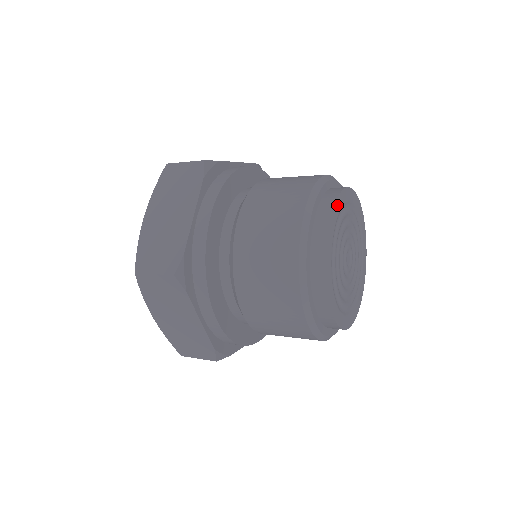
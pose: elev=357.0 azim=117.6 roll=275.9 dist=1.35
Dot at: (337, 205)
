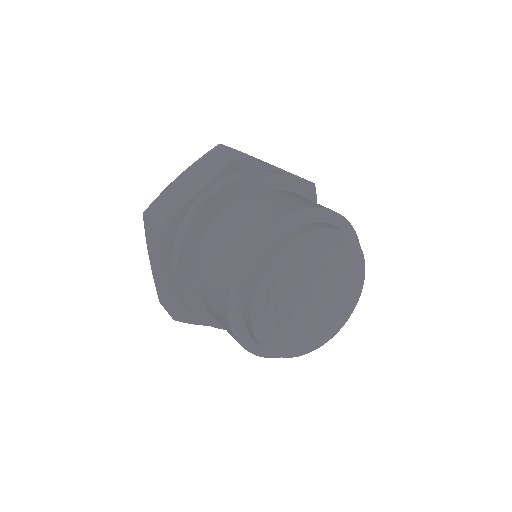
Dot at: (261, 289)
